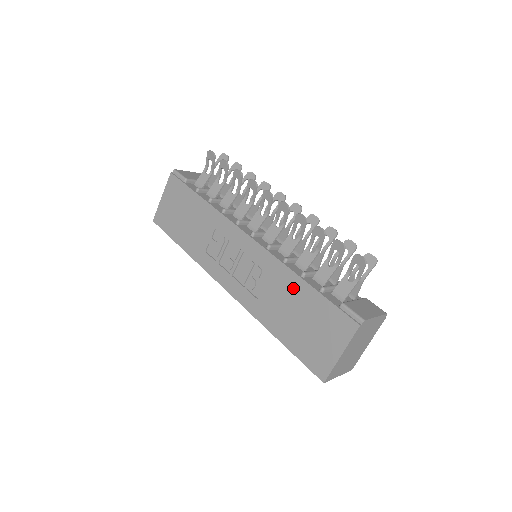
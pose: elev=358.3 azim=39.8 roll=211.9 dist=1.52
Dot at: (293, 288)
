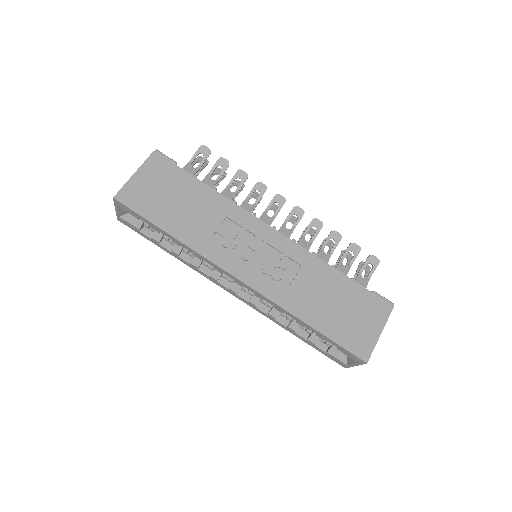
Dot at: (328, 278)
